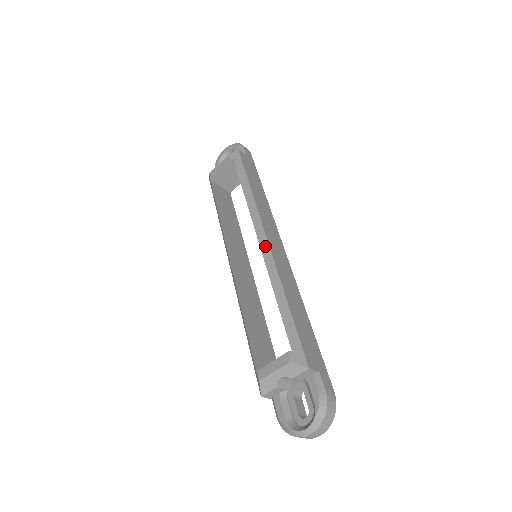
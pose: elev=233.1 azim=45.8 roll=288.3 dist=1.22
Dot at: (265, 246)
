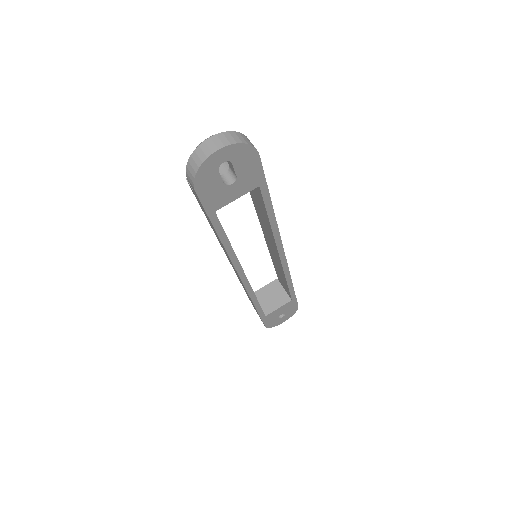
Dot at: occluded
